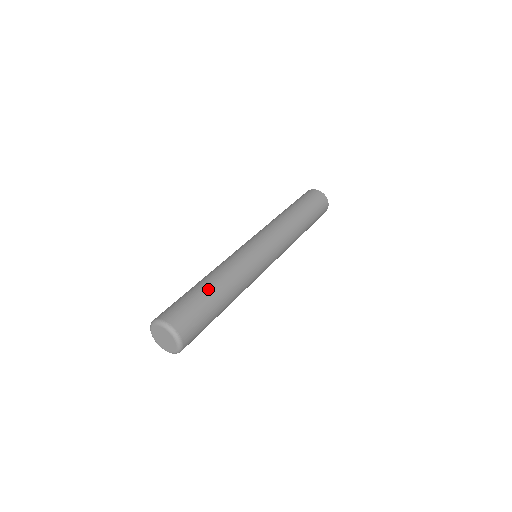
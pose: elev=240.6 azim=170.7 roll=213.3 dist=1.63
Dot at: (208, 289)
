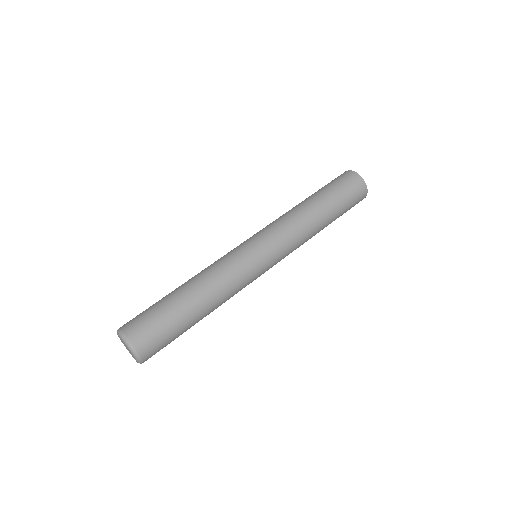
Dot at: (175, 295)
